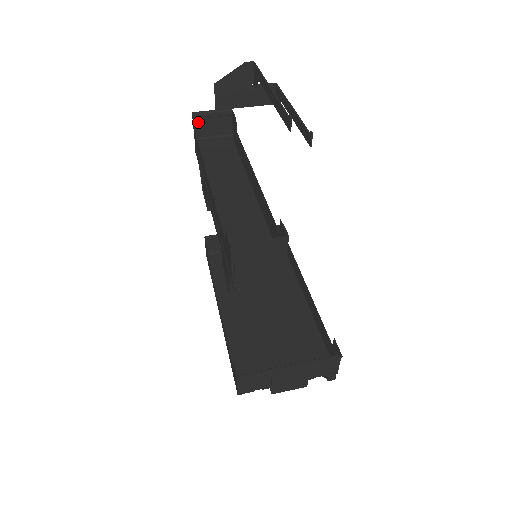
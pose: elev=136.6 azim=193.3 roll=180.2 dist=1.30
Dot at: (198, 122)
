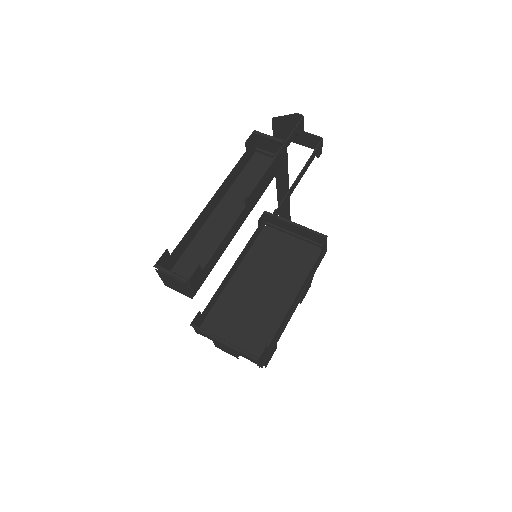
Dot at: (258, 138)
